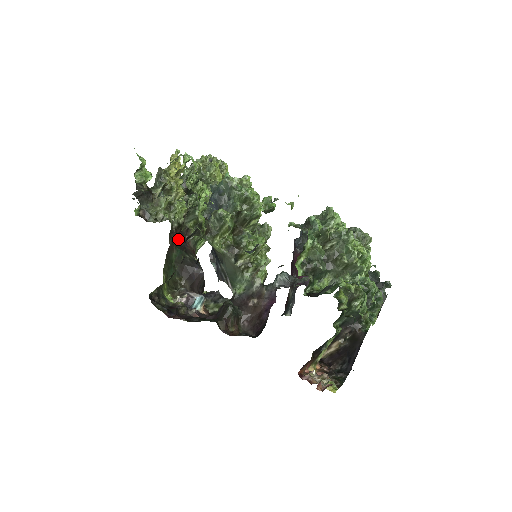
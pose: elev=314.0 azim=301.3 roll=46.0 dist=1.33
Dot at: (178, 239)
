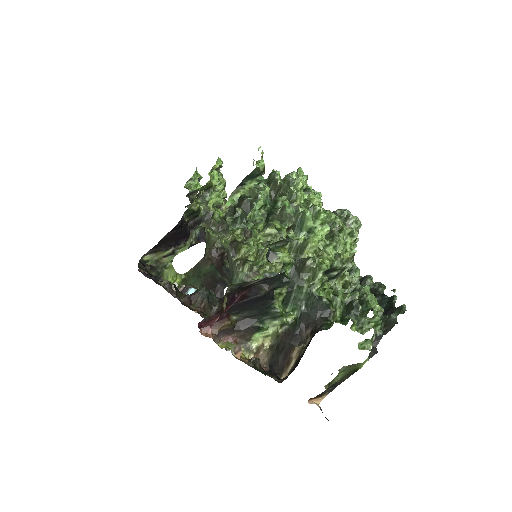
Dot at: (223, 266)
